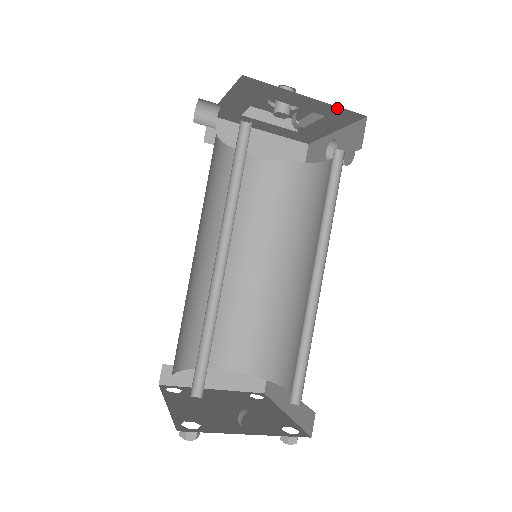
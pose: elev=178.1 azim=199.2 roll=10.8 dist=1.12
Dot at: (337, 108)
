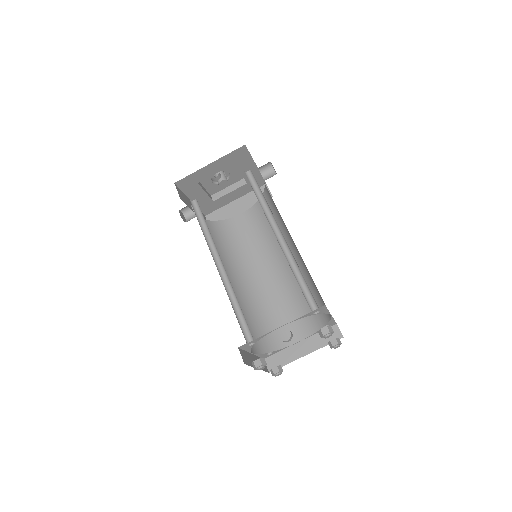
Dot at: (229, 155)
